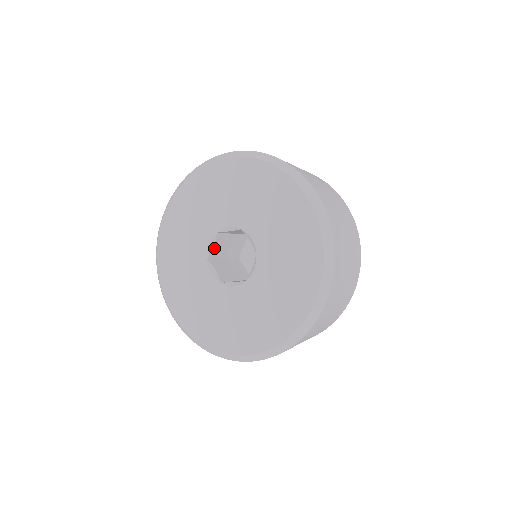
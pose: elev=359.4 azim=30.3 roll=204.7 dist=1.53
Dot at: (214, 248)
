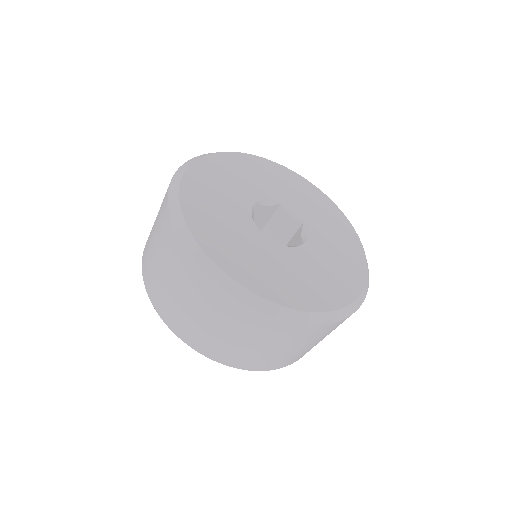
Dot at: (263, 207)
